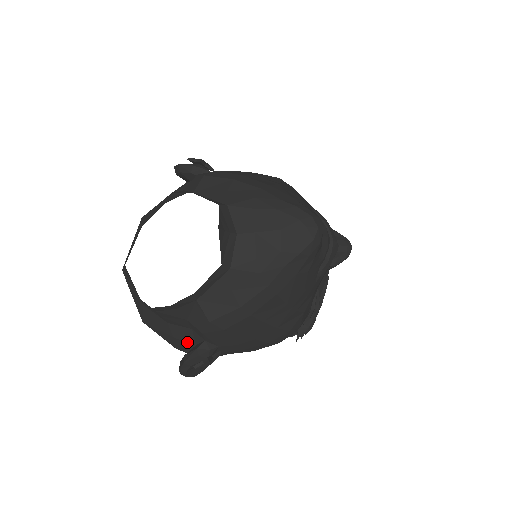
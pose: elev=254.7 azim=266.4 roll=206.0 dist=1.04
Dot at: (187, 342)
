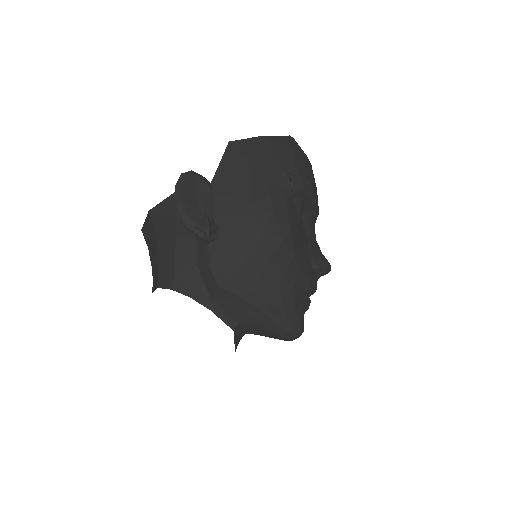
Dot at: occluded
